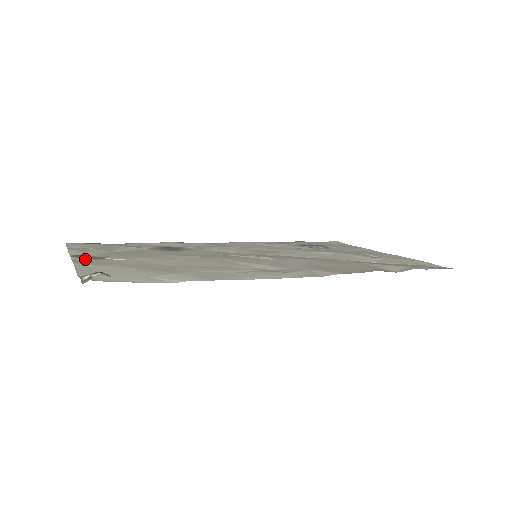
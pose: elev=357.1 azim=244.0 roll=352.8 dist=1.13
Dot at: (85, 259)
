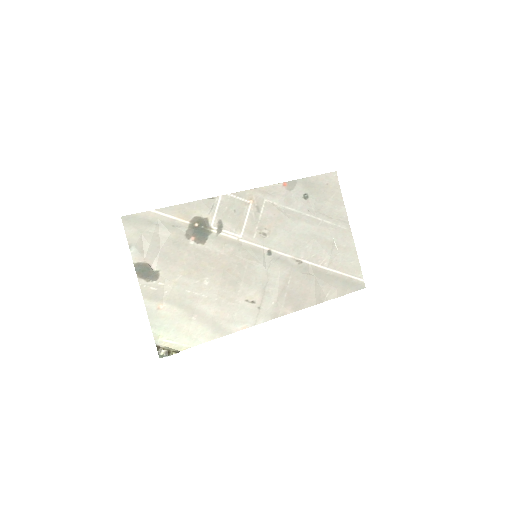
Dot at: (147, 282)
